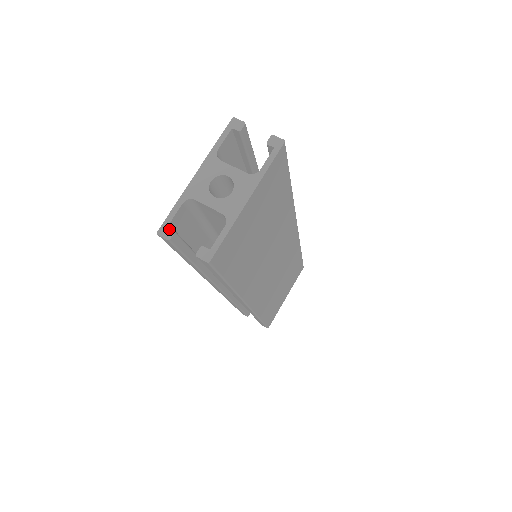
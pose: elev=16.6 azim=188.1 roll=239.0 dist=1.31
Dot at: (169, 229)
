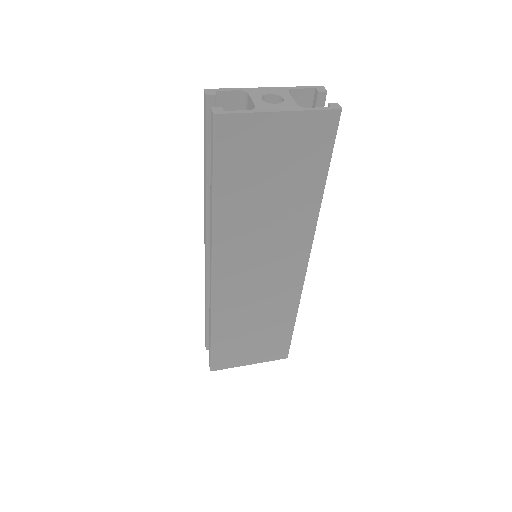
Dot at: (214, 92)
